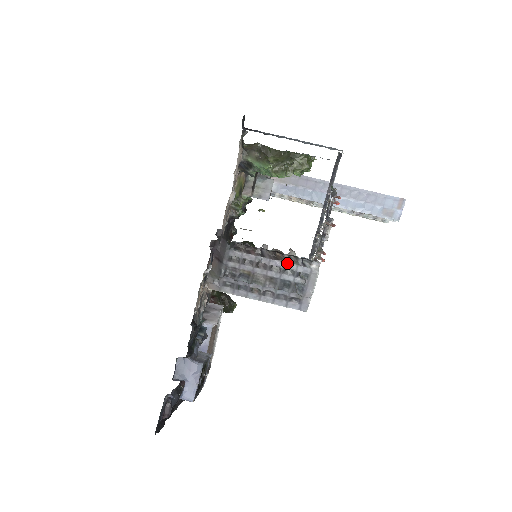
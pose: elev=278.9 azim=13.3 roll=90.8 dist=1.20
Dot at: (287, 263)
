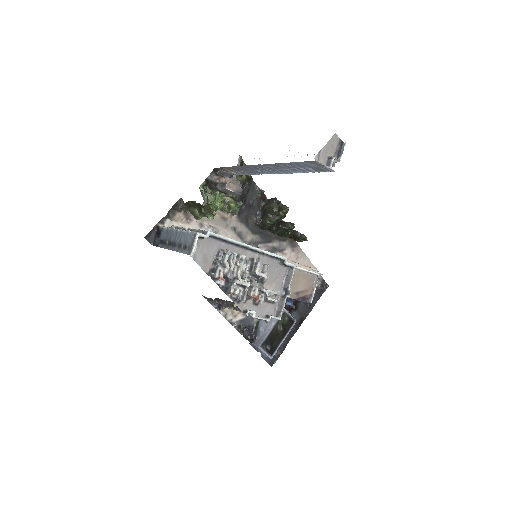
Dot at: (239, 311)
